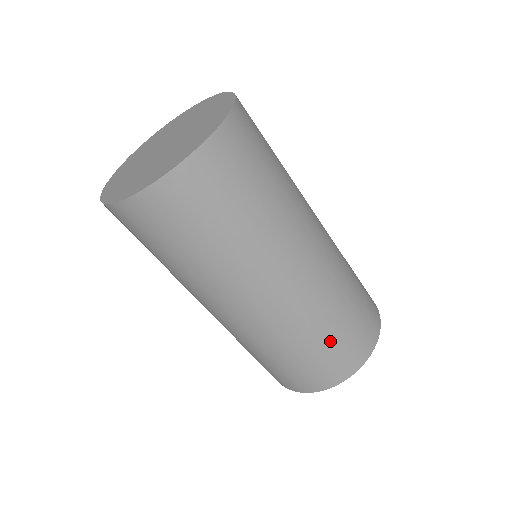
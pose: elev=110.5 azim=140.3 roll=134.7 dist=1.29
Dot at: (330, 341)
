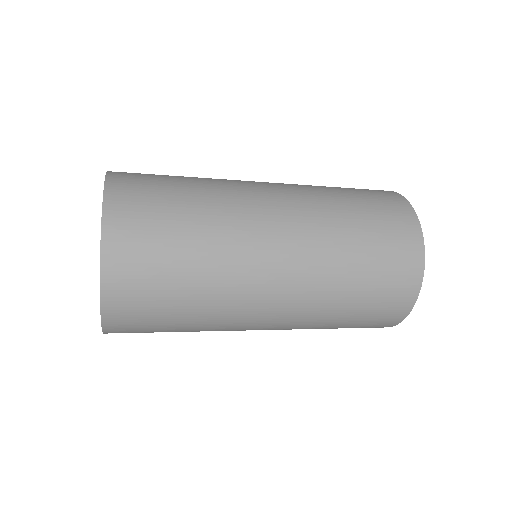
Dot at: (358, 201)
